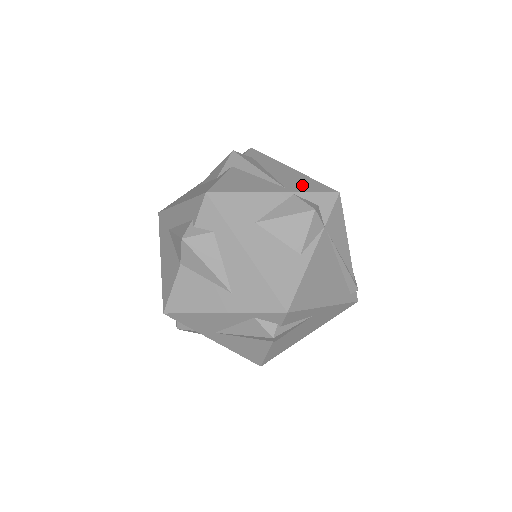
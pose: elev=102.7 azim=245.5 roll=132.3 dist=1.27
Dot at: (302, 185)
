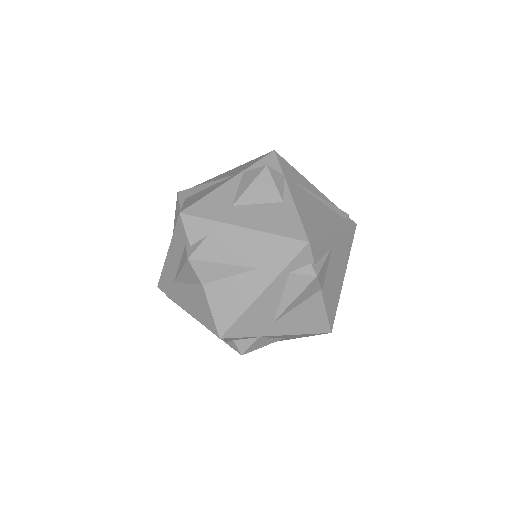
Dot at: (245, 167)
